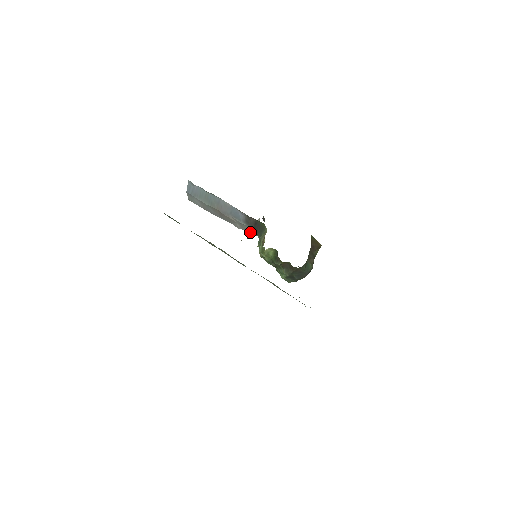
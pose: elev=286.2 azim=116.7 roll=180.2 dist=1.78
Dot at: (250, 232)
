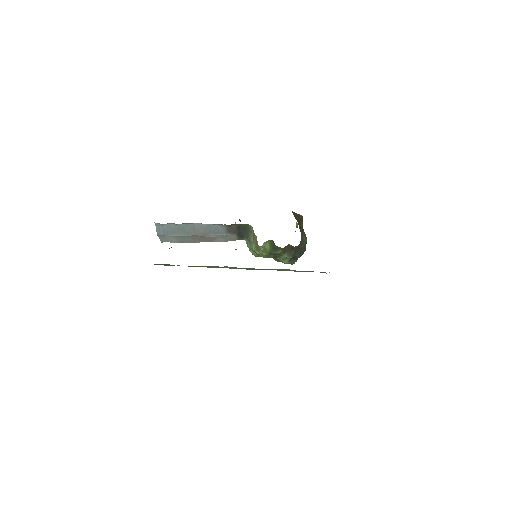
Dot at: (234, 240)
